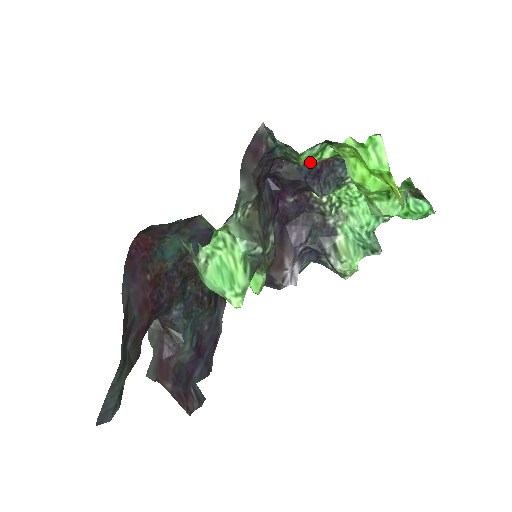
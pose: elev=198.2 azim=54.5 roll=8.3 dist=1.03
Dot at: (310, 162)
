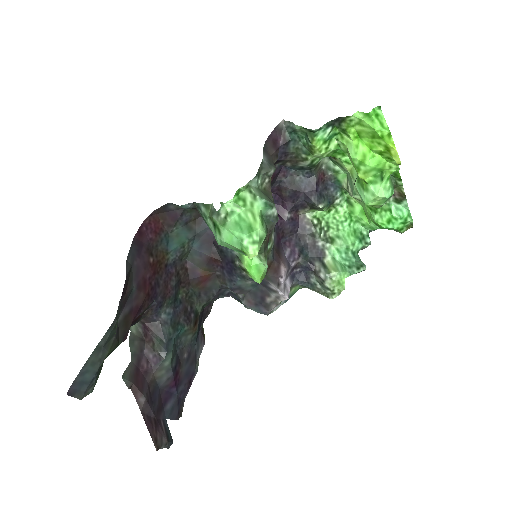
Dot at: (319, 150)
